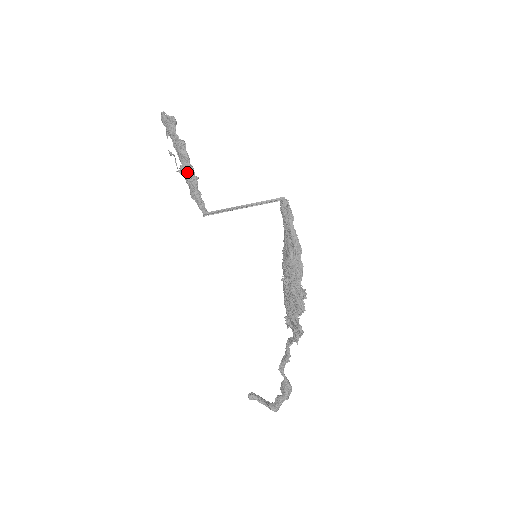
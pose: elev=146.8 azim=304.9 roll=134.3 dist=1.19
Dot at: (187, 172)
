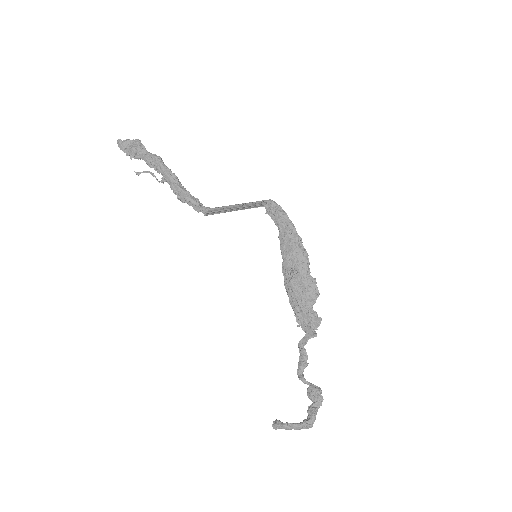
Dot at: (174, 179)
